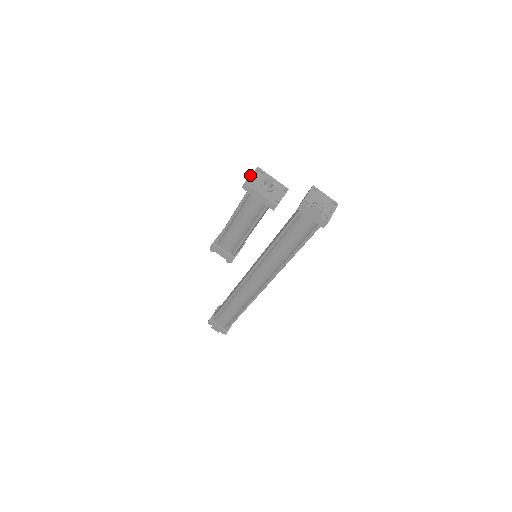
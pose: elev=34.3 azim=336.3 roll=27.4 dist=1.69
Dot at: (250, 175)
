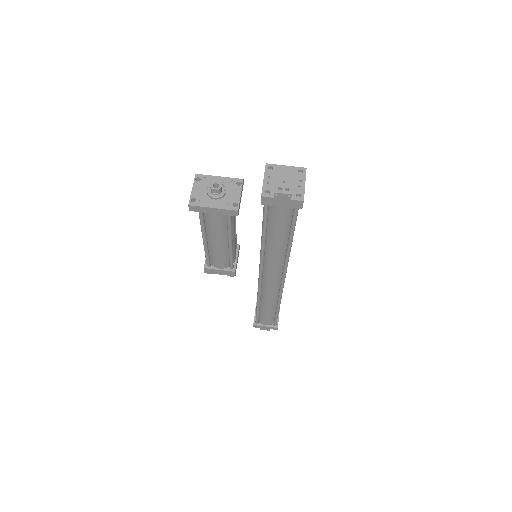
Dot at: (191, 191)
